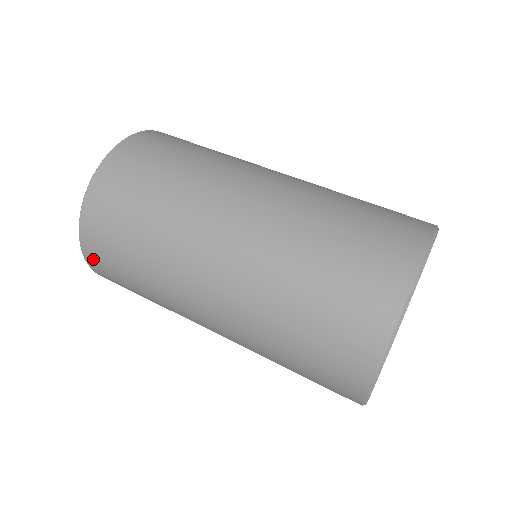
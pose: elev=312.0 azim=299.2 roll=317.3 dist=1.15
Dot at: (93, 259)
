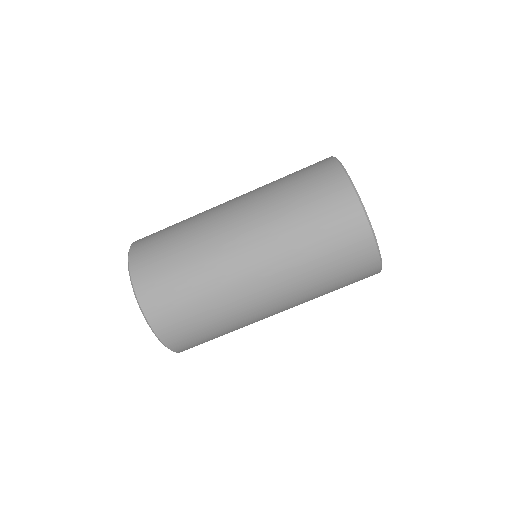
Dot at: occluded
